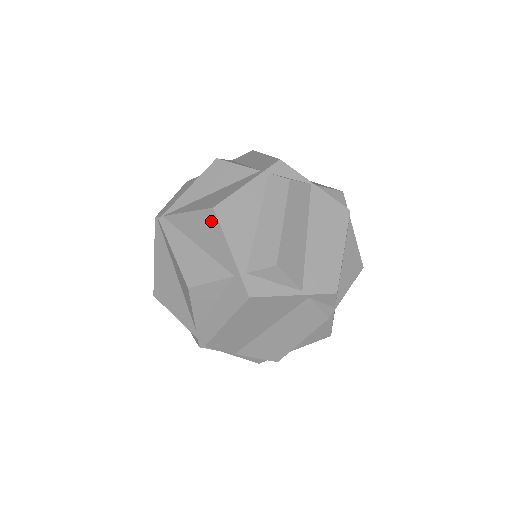
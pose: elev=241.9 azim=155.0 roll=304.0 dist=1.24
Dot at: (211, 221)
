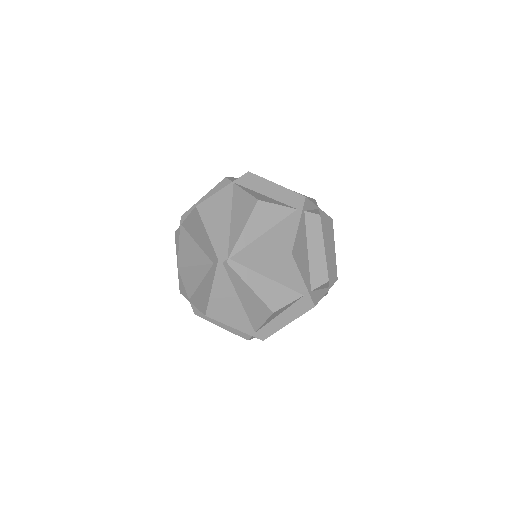
Dot at: (288, 262)
